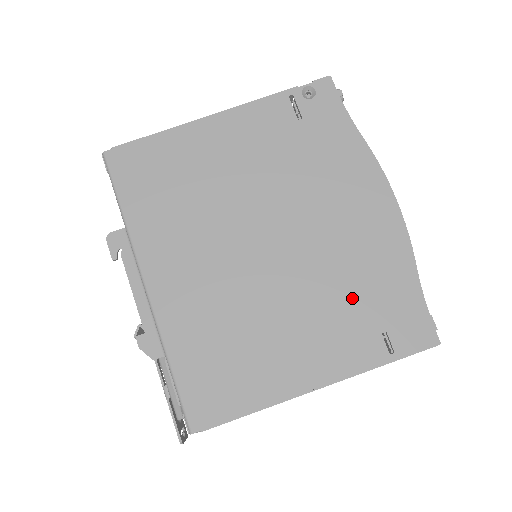
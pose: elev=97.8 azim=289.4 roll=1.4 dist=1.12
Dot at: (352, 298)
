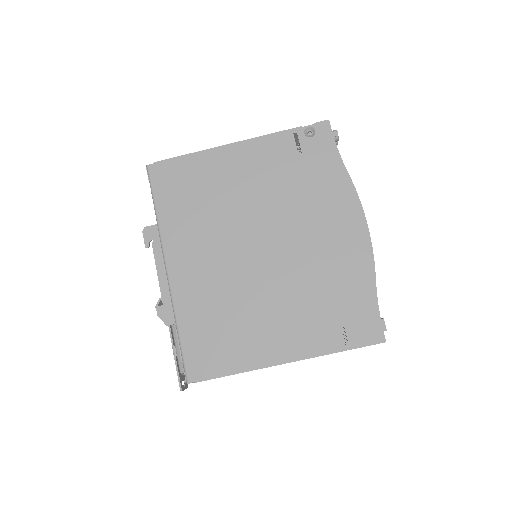
Dot at: (321, 298)
